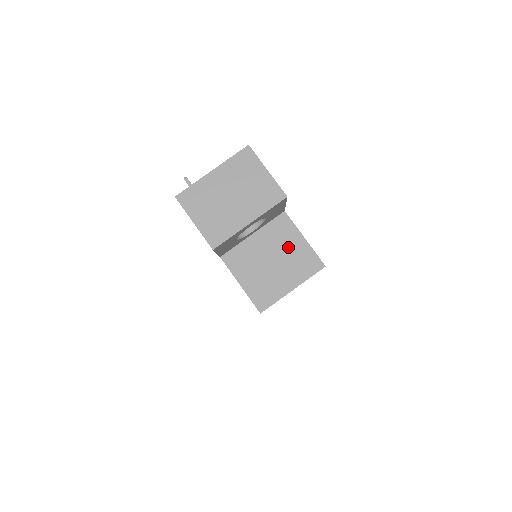
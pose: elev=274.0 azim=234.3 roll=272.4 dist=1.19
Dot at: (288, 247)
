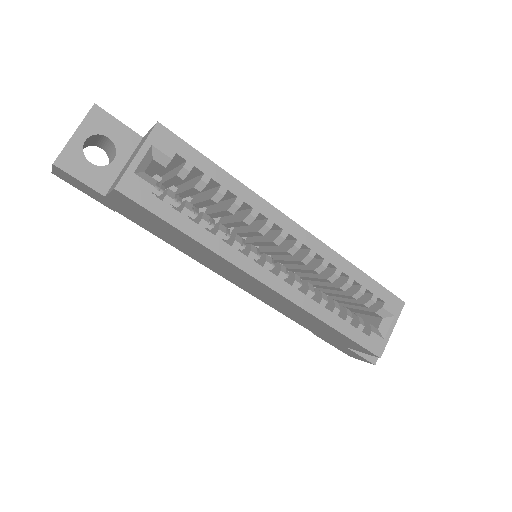
Dot at: occluded
